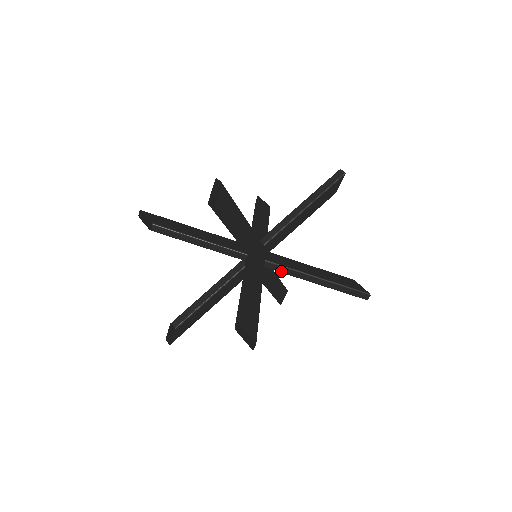
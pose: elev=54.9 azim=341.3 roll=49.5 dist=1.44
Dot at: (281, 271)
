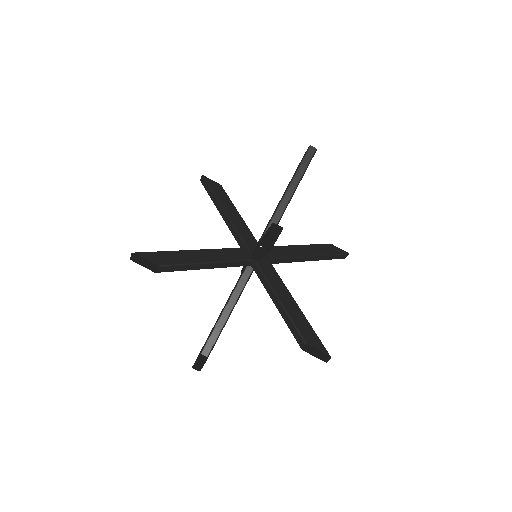
Dot at: (281, 262)
